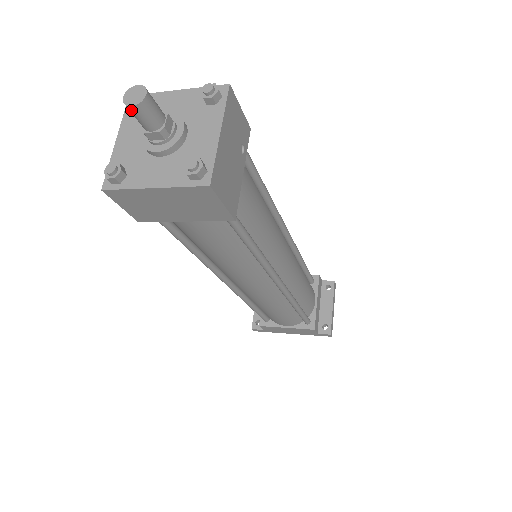
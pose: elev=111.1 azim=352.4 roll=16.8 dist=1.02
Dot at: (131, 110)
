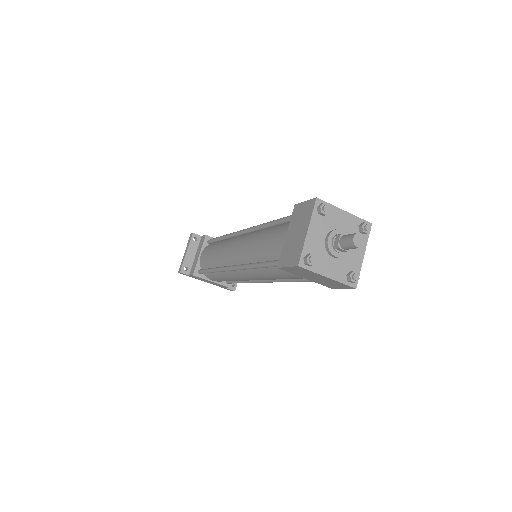
Dot at: (353, 246)
